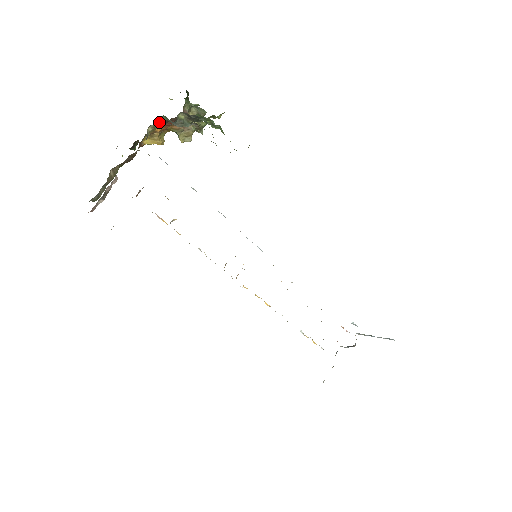
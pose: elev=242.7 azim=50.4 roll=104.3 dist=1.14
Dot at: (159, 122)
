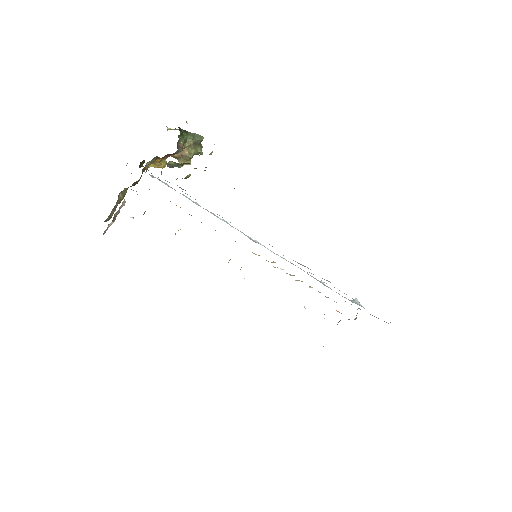
Dot at: (156, 158)
